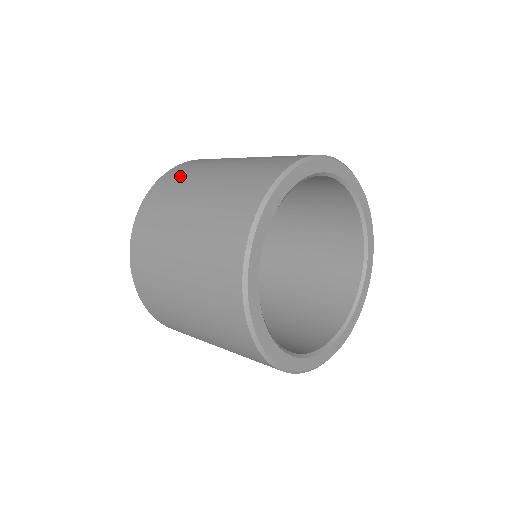
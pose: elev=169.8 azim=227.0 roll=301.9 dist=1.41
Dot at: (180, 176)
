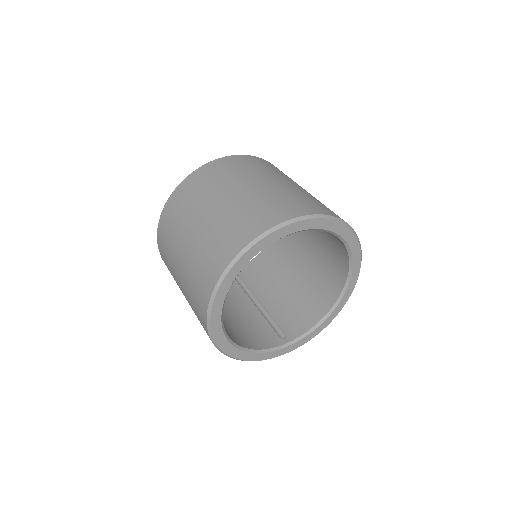
Dot at: (167, 233)
